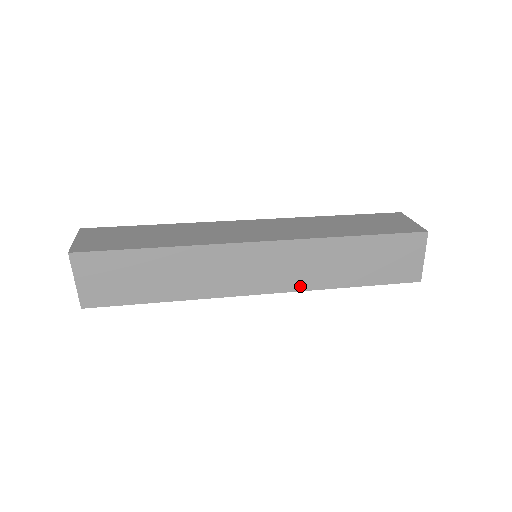
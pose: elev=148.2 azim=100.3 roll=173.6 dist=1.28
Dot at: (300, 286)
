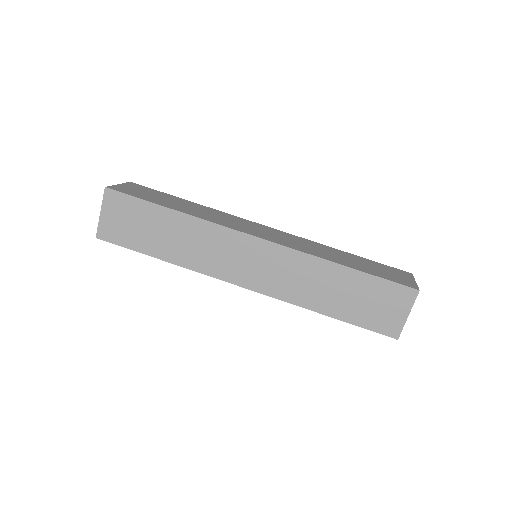
Dot at: occluded
